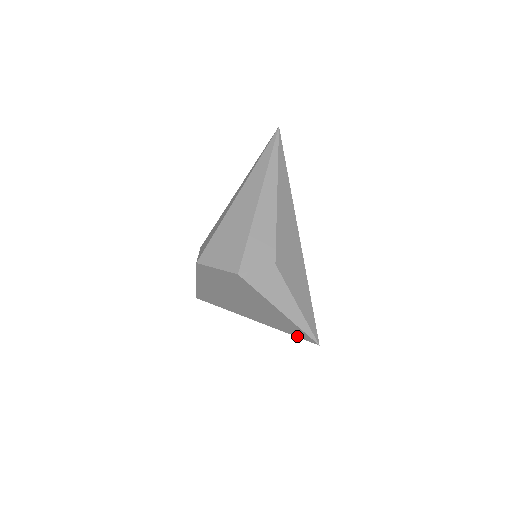
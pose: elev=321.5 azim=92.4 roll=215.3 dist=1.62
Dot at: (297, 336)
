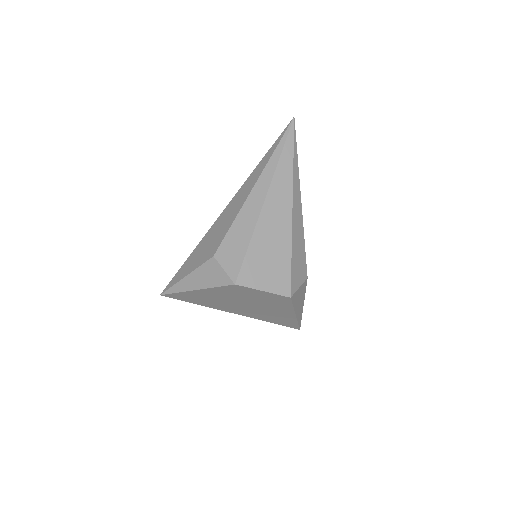
Dot at: occluded
